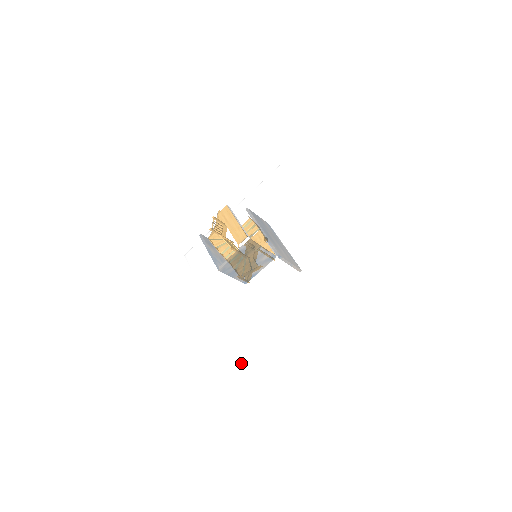
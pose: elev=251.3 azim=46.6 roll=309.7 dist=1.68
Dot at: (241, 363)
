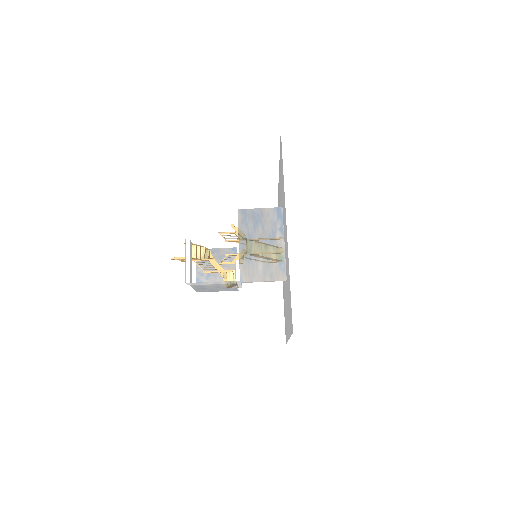
Dot at: occluded
